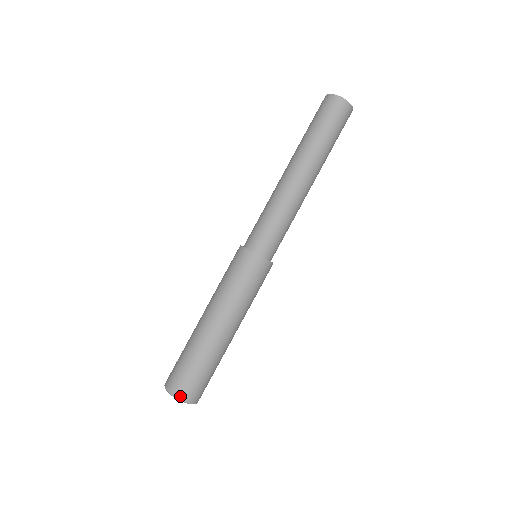
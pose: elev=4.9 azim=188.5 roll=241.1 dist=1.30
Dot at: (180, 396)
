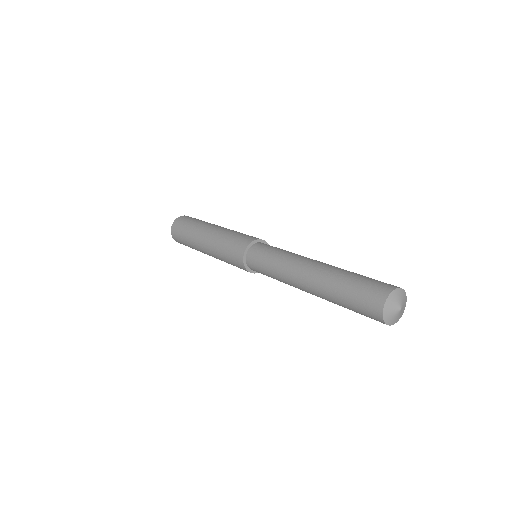
Dot at: (173, 235)
